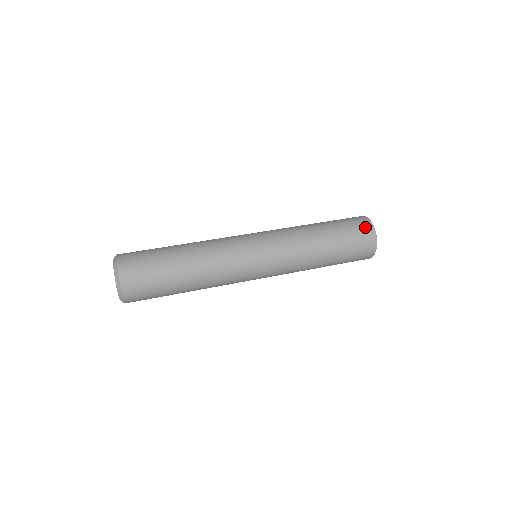
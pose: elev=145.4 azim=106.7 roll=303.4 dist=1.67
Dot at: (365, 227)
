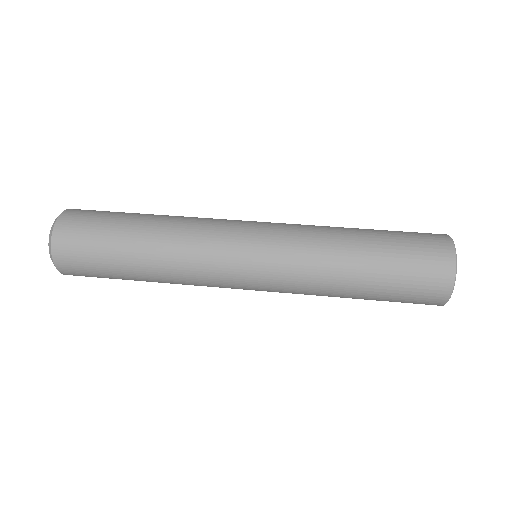
Dot at: (439, 246)
